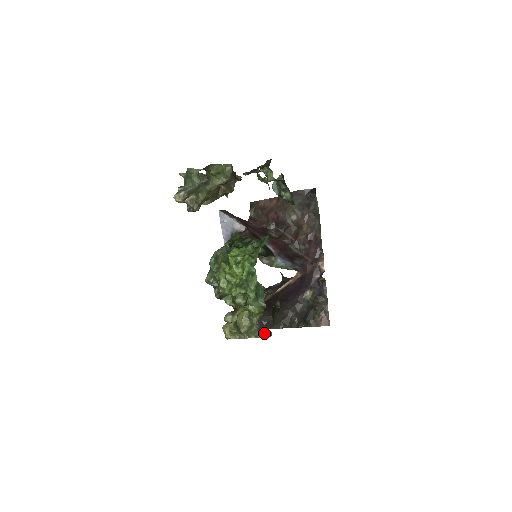
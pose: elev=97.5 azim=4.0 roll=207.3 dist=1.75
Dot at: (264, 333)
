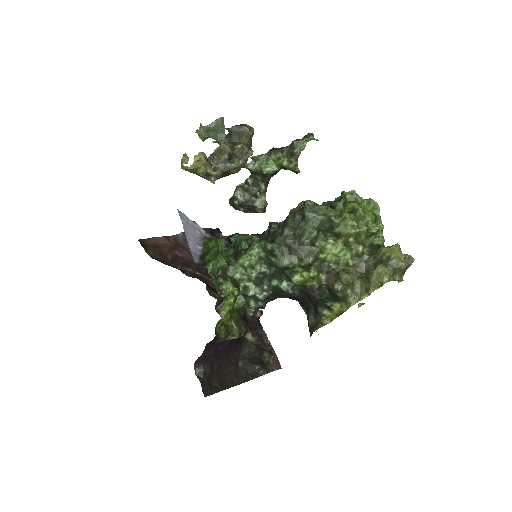
Dot at: (402, 277)
